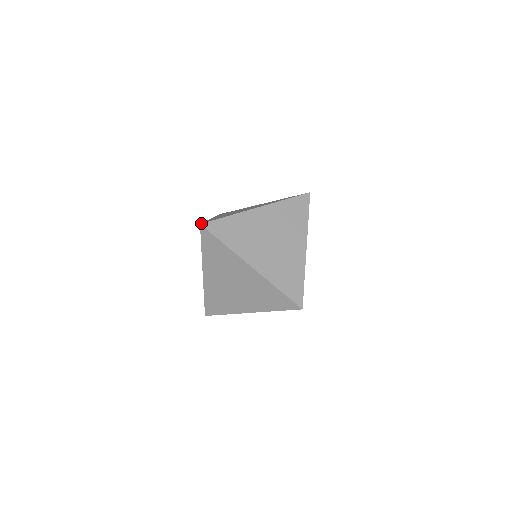
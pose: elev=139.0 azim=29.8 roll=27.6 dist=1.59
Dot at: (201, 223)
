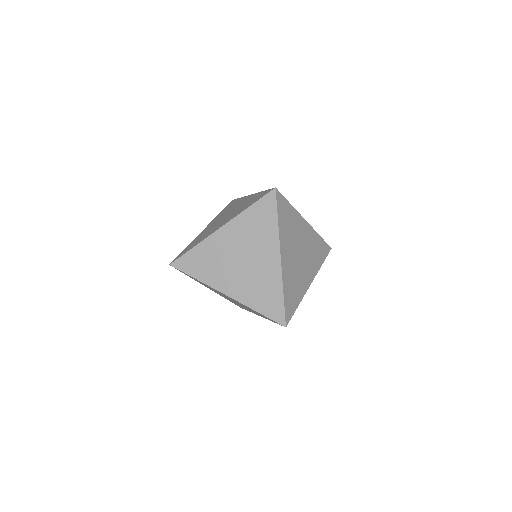
Dot at: (275, 188)
